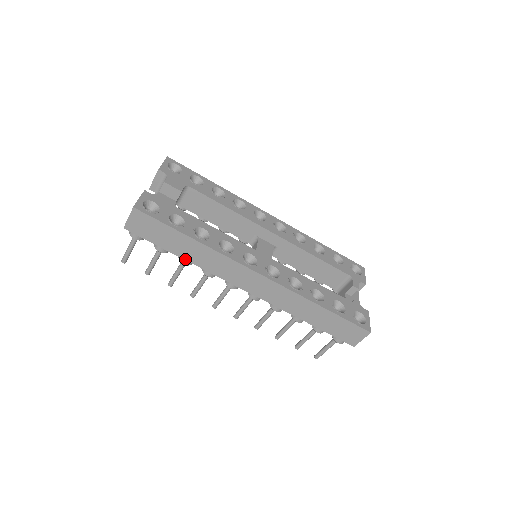
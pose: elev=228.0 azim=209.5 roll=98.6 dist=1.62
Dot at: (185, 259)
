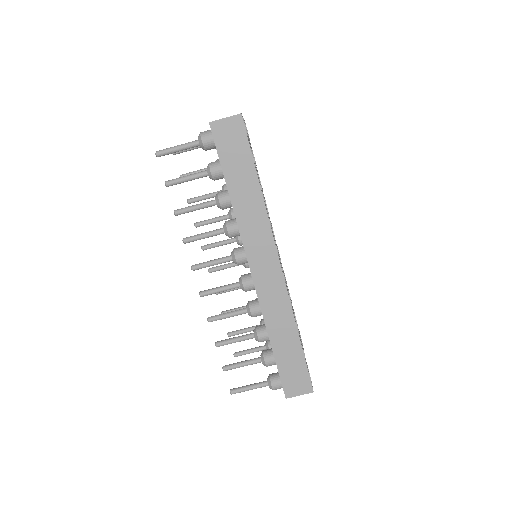
Dot at: (231, 197)
